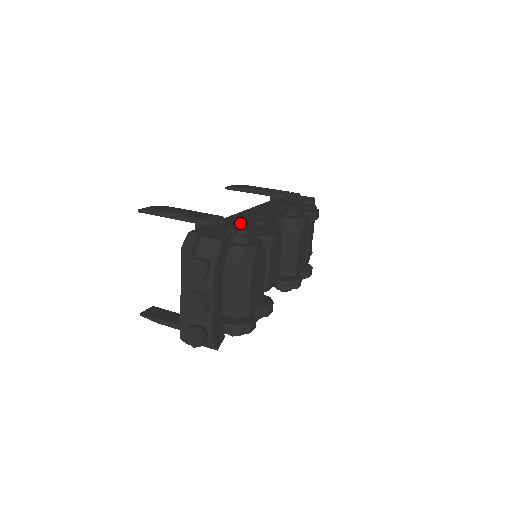
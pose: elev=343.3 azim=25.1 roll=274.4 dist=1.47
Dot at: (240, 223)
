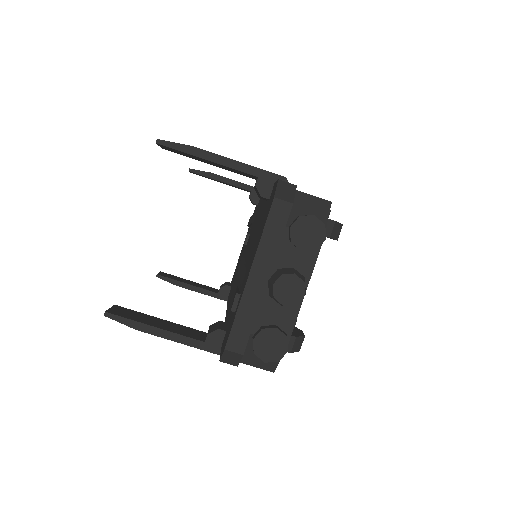
Dot at: occluded
